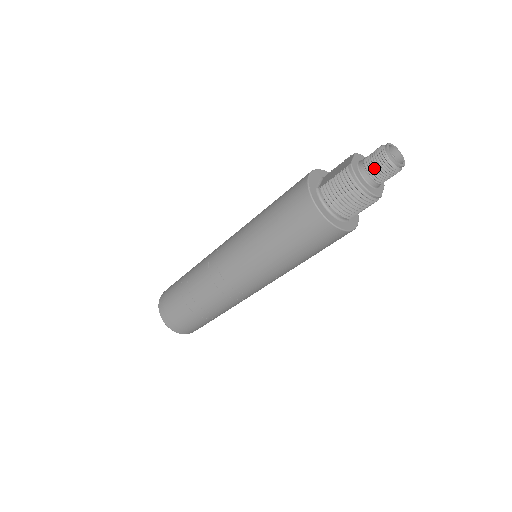
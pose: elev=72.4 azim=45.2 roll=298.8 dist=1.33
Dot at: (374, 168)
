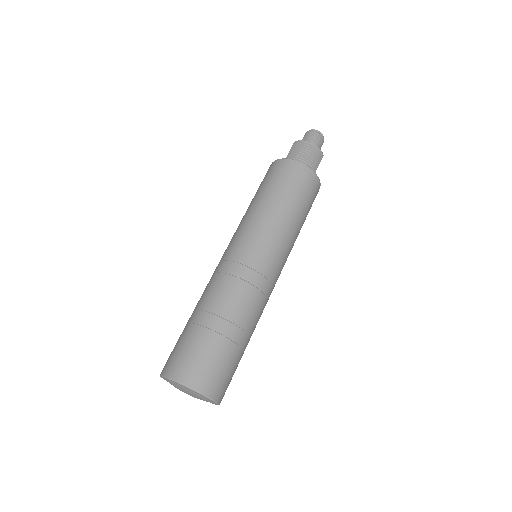
Dot at: (309, 139)
